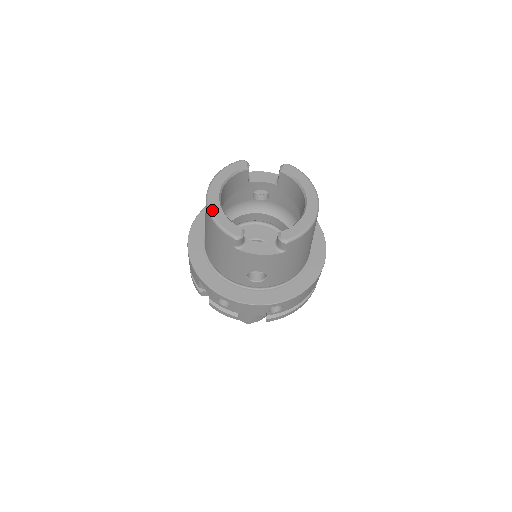
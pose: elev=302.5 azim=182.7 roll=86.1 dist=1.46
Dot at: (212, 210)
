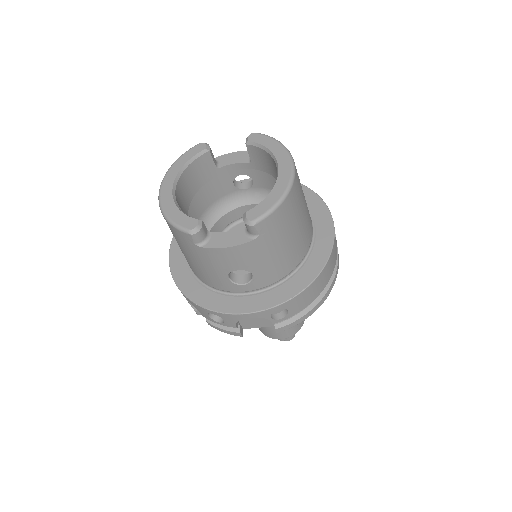
Dot at: (163, 207)
